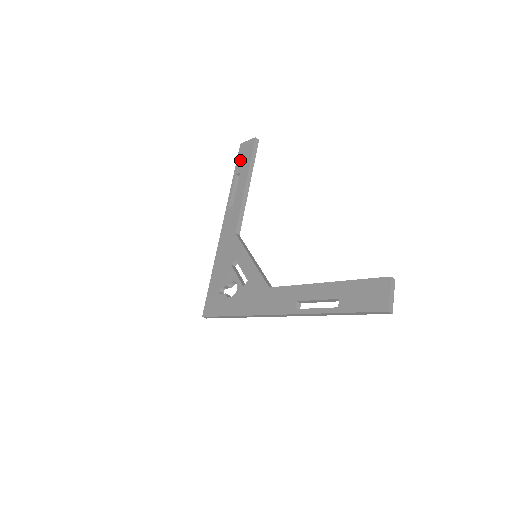
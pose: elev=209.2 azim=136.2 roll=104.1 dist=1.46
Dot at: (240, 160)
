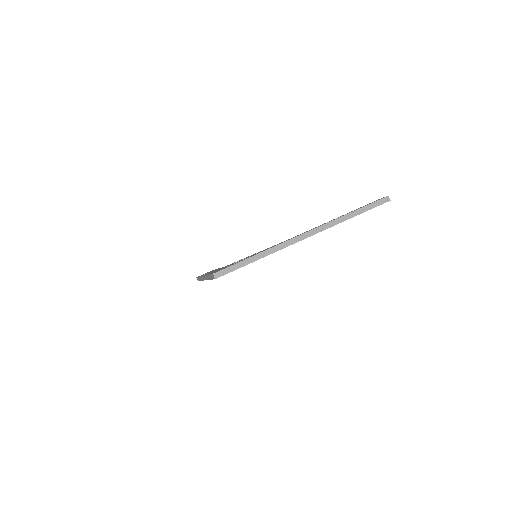
Dot at: occluded
